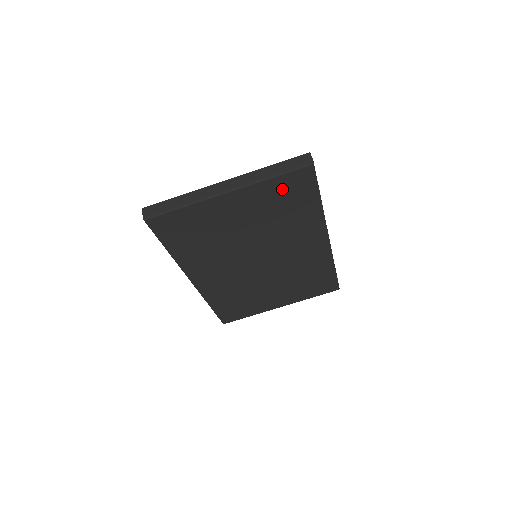
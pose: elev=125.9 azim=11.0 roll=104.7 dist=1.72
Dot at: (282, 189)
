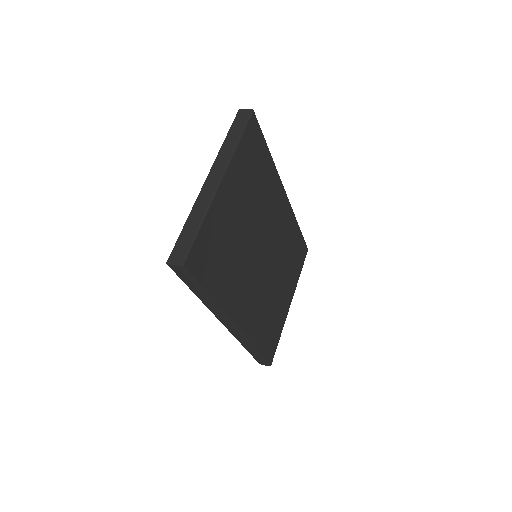
Dot at: (248, 152)
